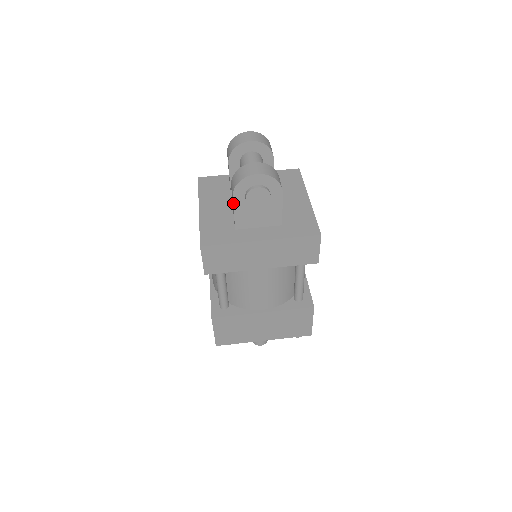
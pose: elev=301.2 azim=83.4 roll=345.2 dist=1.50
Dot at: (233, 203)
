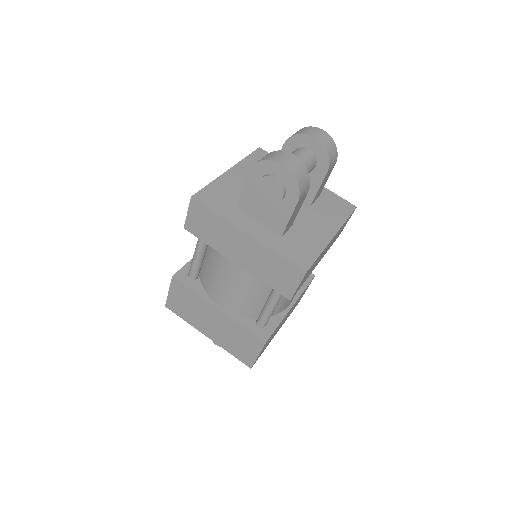
Dot at: (247, 179)
